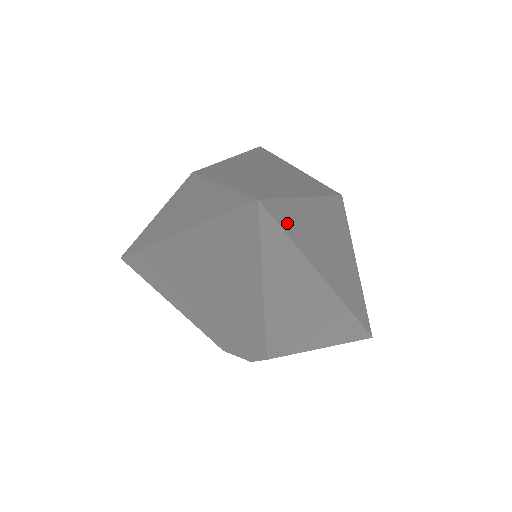
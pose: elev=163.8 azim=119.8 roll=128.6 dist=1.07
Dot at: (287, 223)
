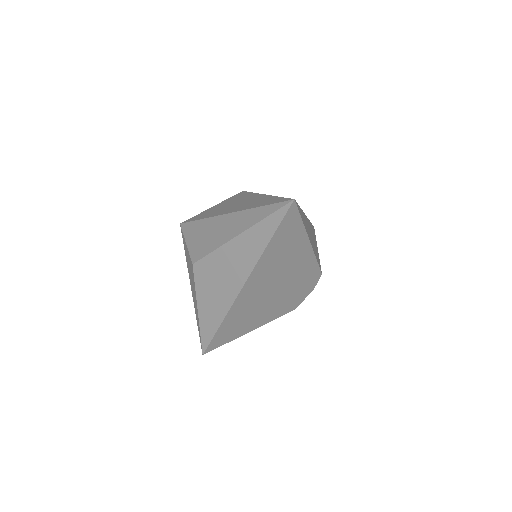
Dot at: occluded
